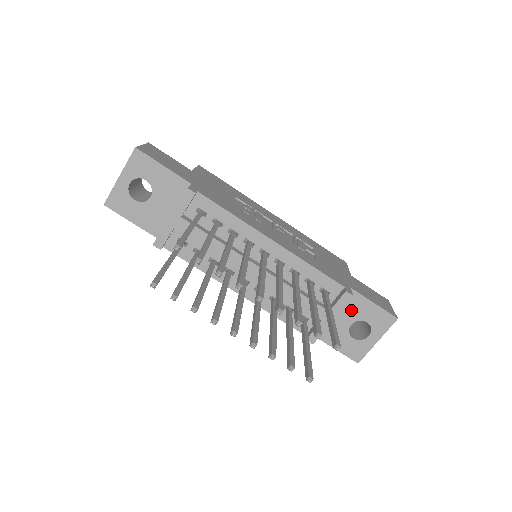
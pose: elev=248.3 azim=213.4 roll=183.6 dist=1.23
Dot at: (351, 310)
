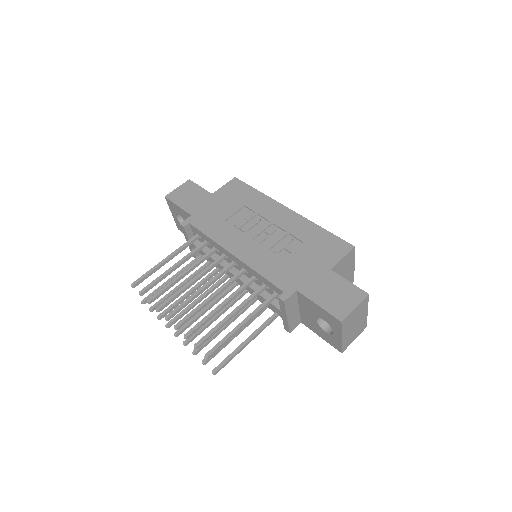
Dot at: (309, 308)
